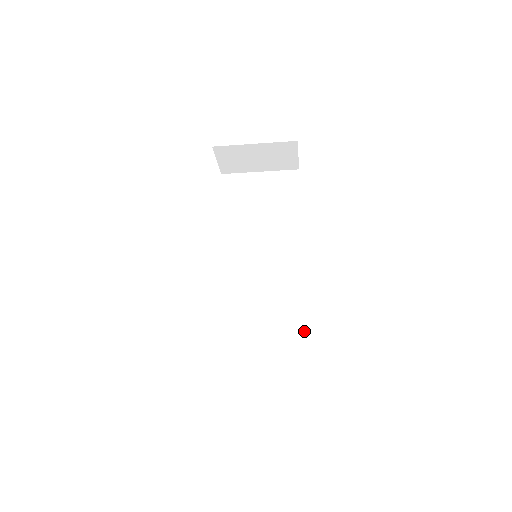
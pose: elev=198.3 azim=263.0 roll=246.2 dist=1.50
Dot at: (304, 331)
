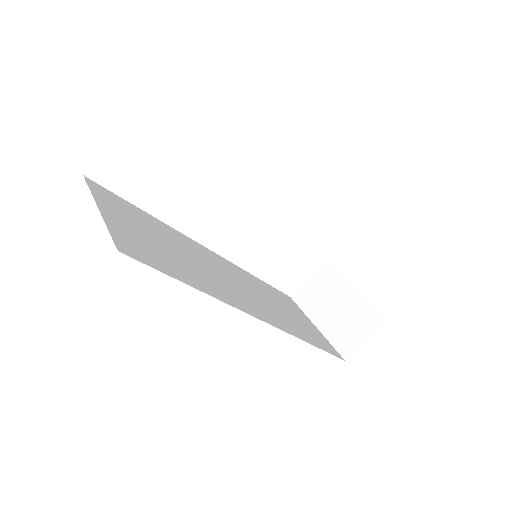
Dot at: occluded
